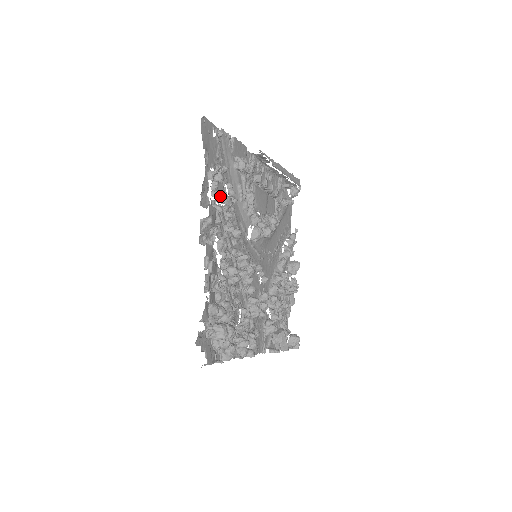
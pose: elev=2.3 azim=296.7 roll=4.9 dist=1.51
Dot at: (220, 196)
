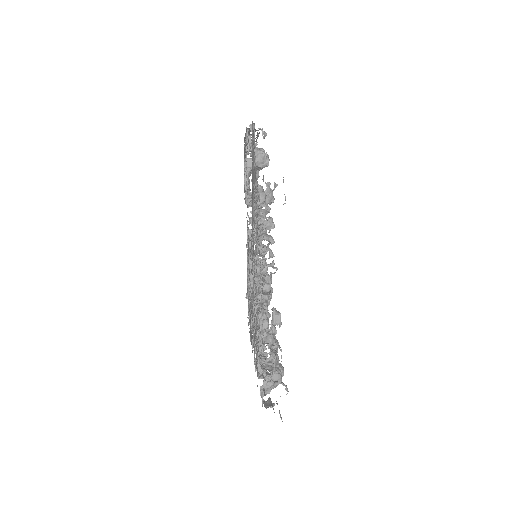
Dot at: (259, 216)
